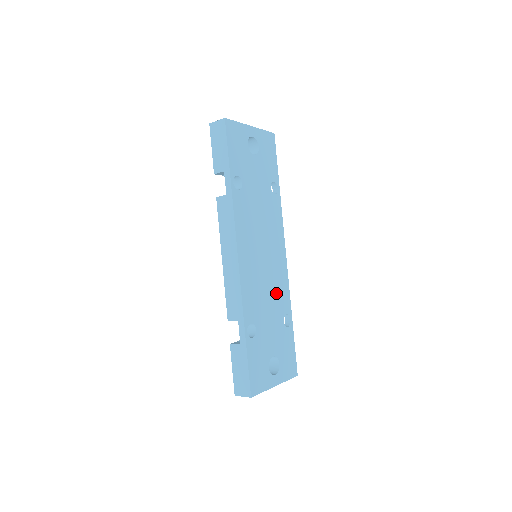
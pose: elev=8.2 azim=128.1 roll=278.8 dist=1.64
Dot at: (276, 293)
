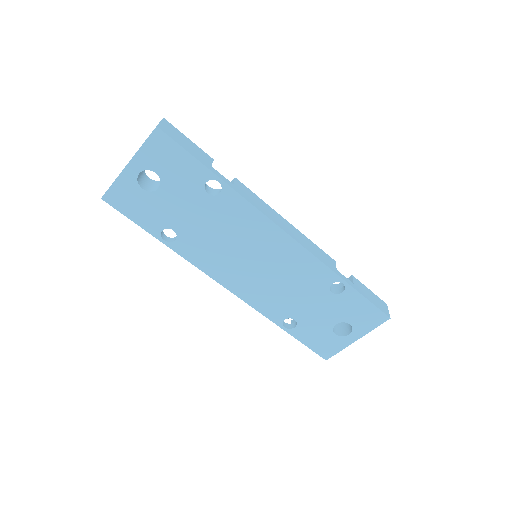
Dot at: (301, 278)
